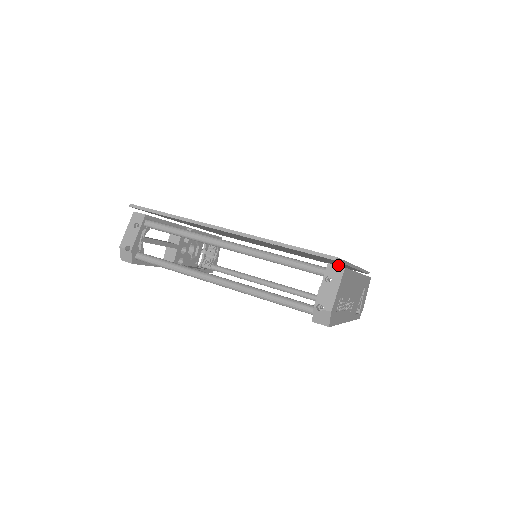
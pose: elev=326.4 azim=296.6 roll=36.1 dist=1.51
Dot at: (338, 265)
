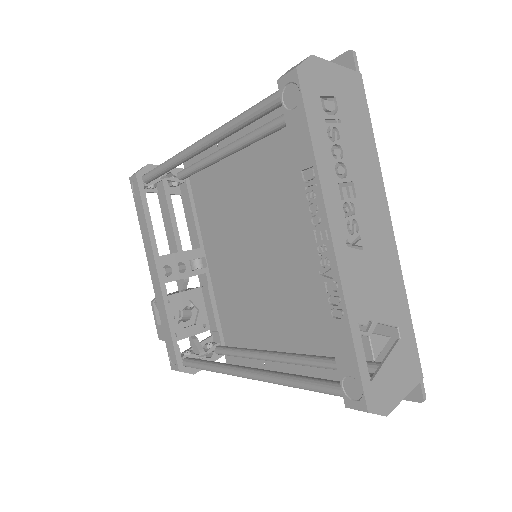
Dot at: occluded
